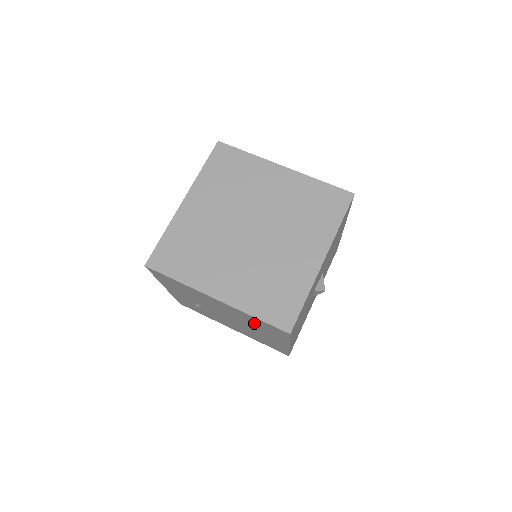
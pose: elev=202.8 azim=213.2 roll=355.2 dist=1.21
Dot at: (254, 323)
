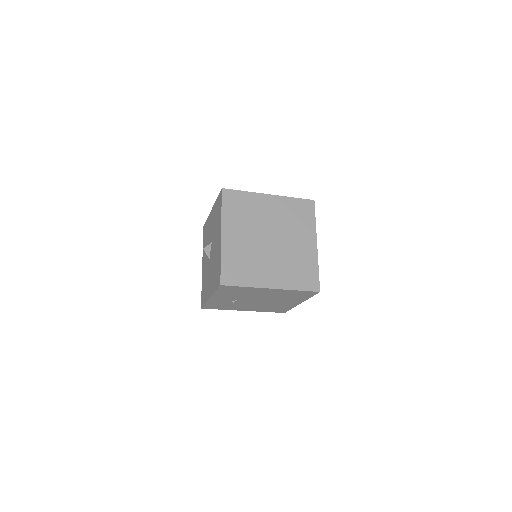
Dot at: (288, 296)
